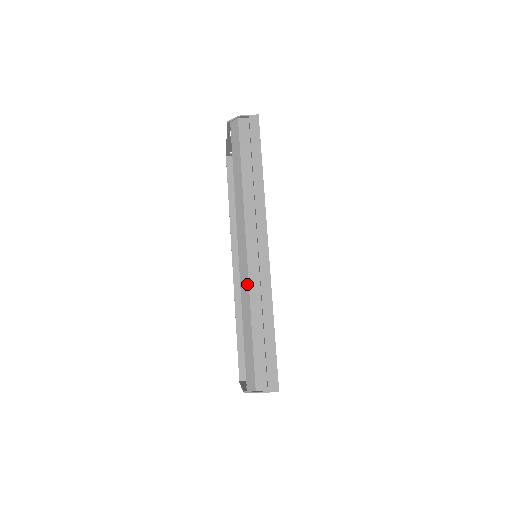
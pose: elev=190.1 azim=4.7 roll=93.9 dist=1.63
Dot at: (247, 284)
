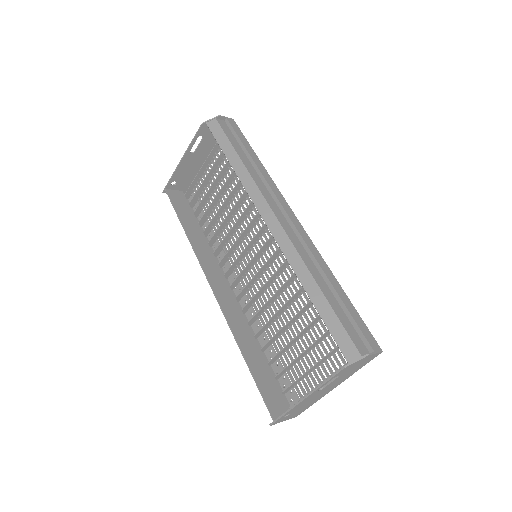
Dot at: (294, 250)
